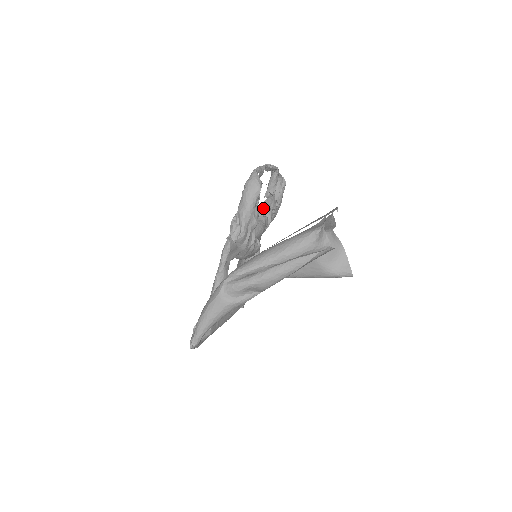
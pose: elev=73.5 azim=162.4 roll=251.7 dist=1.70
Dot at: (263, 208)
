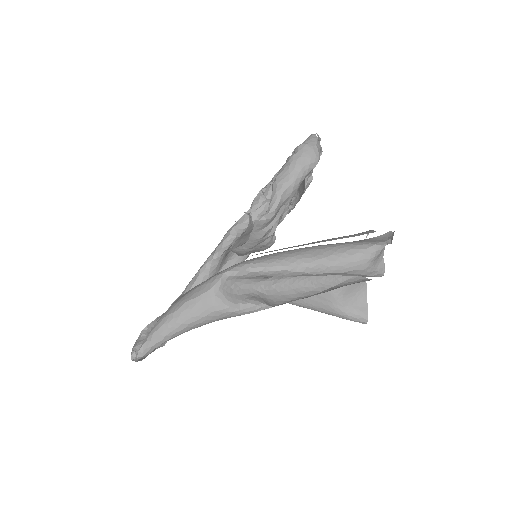
Dot at: occluded
